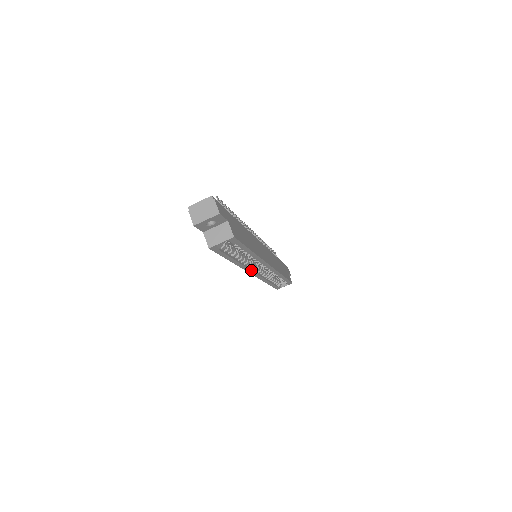
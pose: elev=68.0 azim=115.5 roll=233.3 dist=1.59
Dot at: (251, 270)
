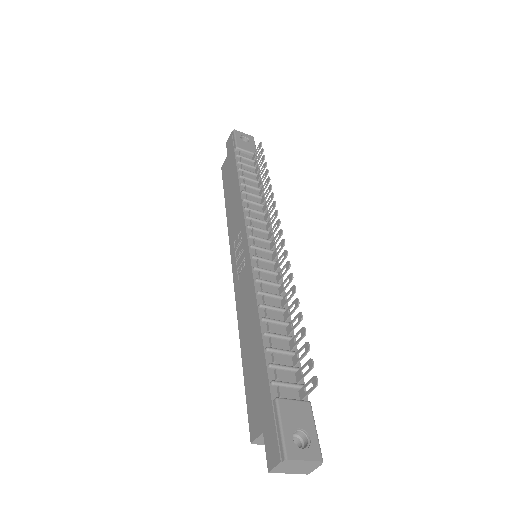
Dot at: occluded
